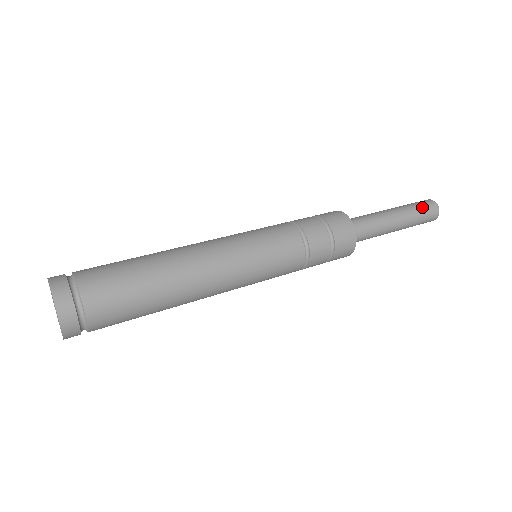
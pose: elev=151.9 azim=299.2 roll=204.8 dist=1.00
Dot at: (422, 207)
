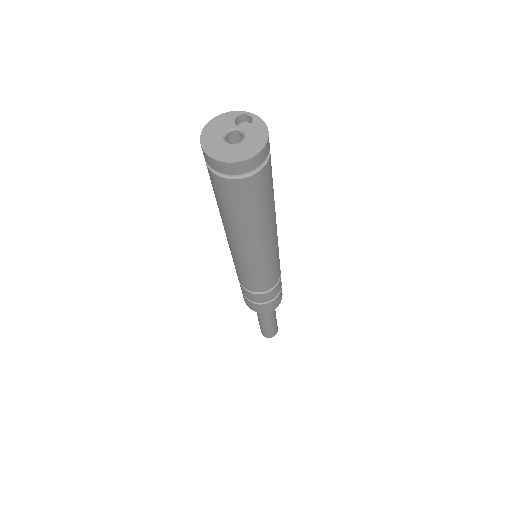
Dot at: occluded
